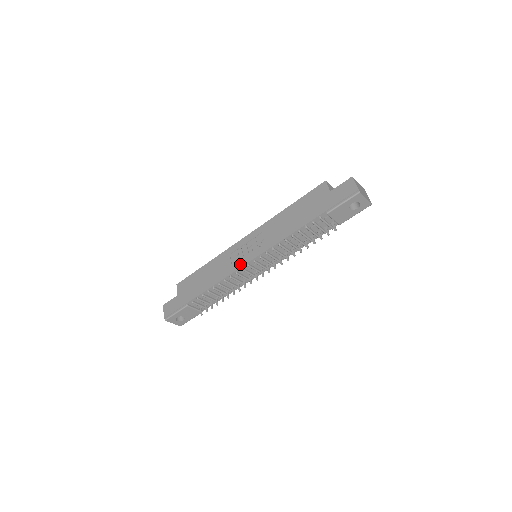
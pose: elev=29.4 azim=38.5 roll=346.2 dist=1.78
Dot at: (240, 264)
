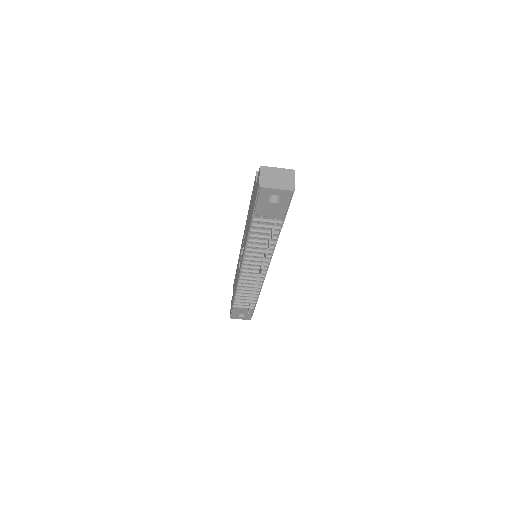
Dot at: (239, 269)
